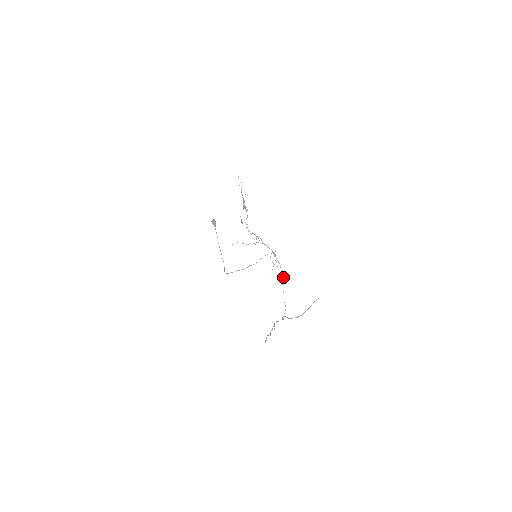
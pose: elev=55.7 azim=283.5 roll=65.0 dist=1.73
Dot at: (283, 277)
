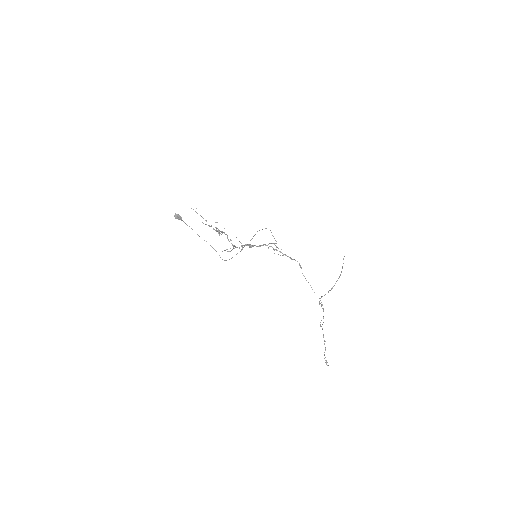
Dot at: occluded
